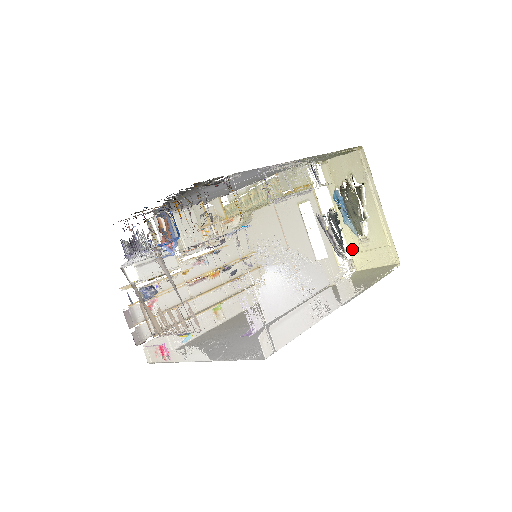
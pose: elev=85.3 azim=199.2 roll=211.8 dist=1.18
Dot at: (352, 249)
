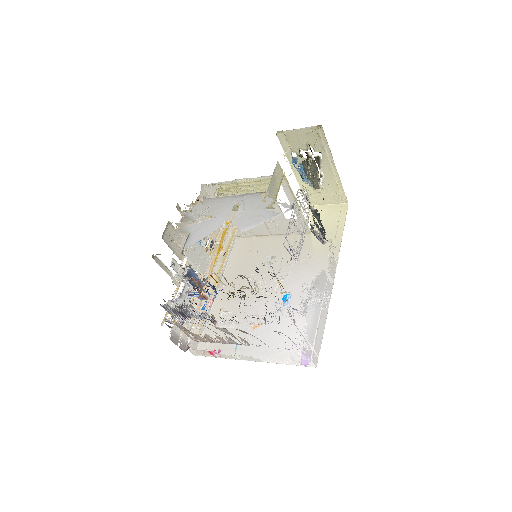
Dot at: occluded
